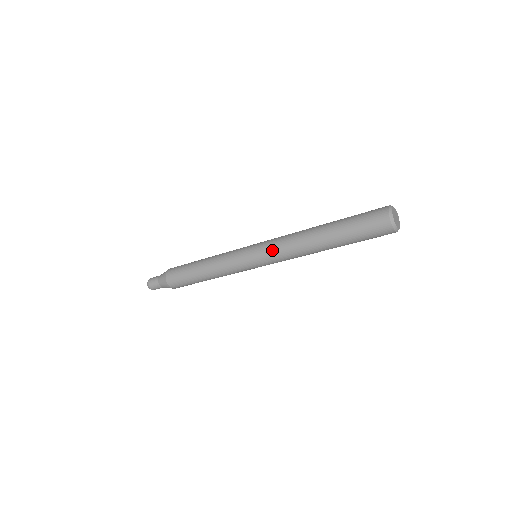
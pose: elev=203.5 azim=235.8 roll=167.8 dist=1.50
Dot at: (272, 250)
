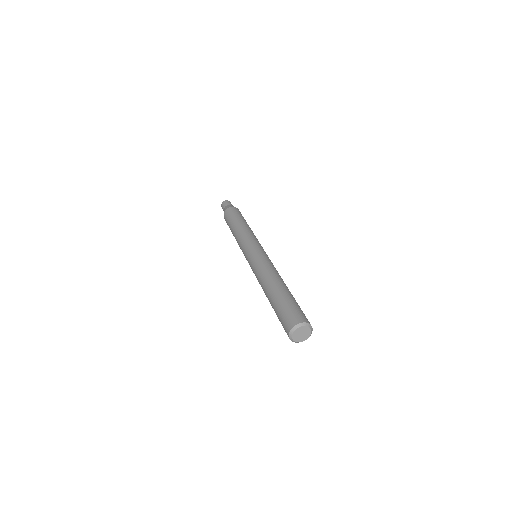
Dot at: (253, 272)
